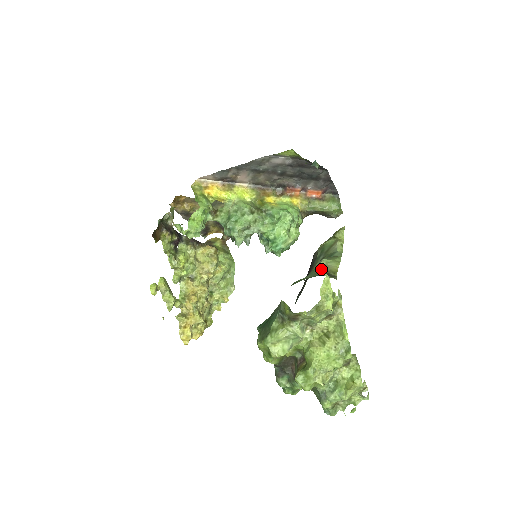
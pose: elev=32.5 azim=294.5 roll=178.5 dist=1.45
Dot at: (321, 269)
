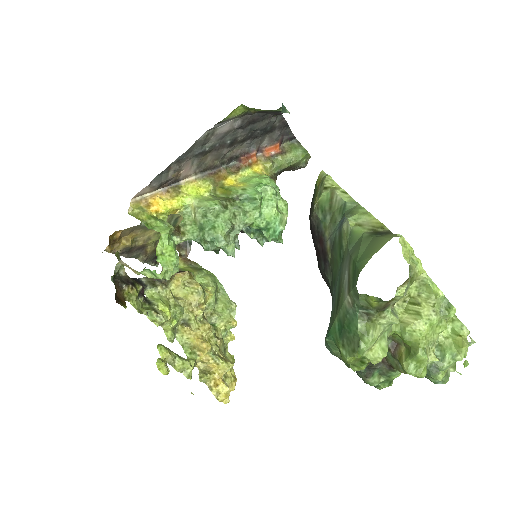
Dot at: (362, 231)
